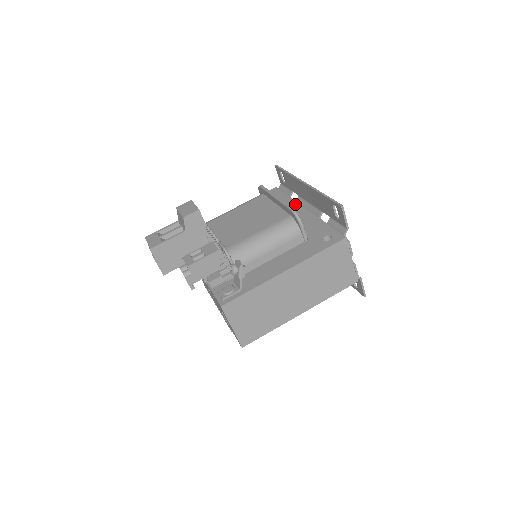
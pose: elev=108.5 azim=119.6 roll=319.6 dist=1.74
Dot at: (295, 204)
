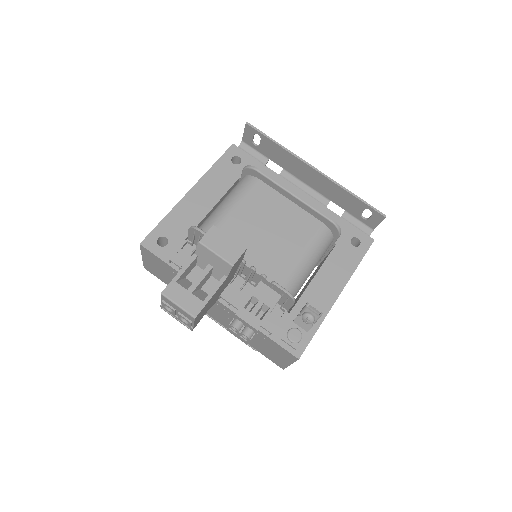
Dot at: (283, 182)
